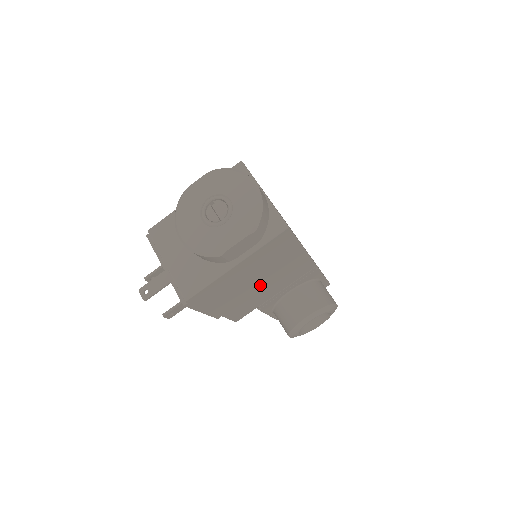
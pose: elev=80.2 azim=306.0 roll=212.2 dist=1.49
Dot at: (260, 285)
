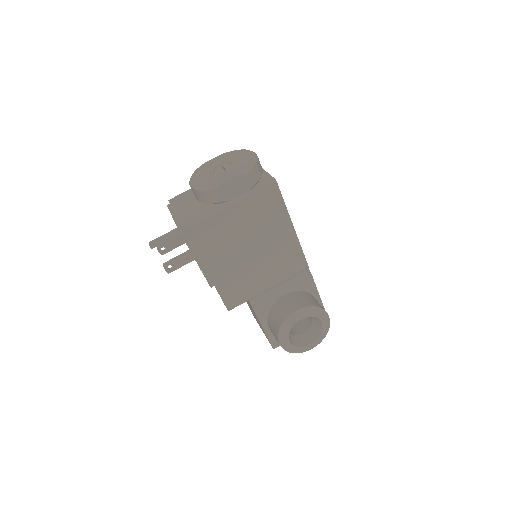
Dot at: (253, 258)
